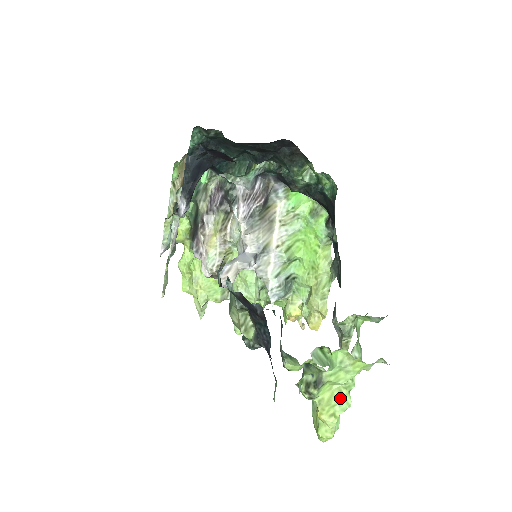
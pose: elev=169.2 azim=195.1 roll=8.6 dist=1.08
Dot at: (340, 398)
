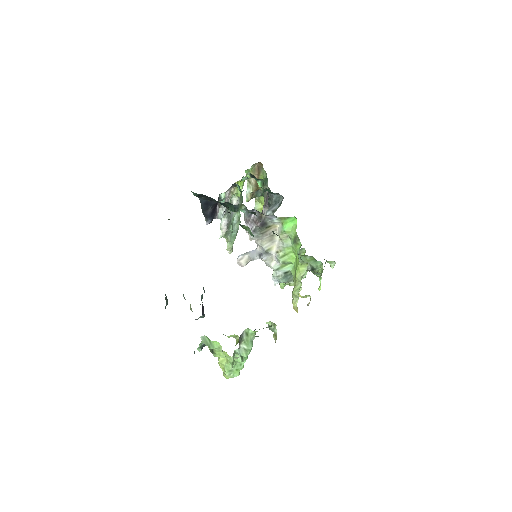
Dot at: (226, 363)
